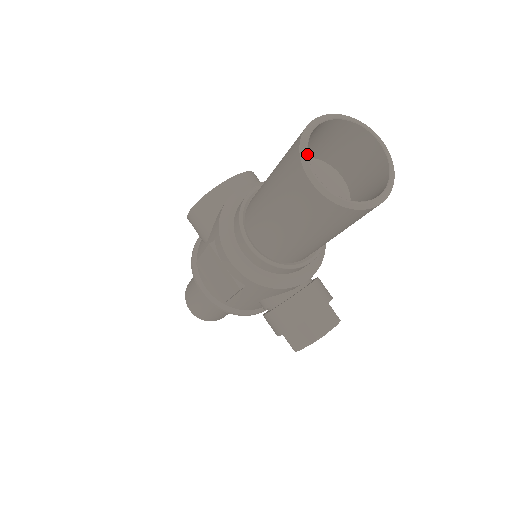
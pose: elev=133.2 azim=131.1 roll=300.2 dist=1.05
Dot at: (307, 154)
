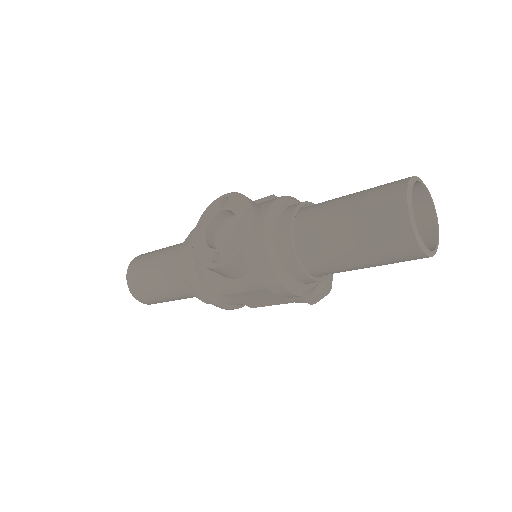
Dot at: (420, 237)
